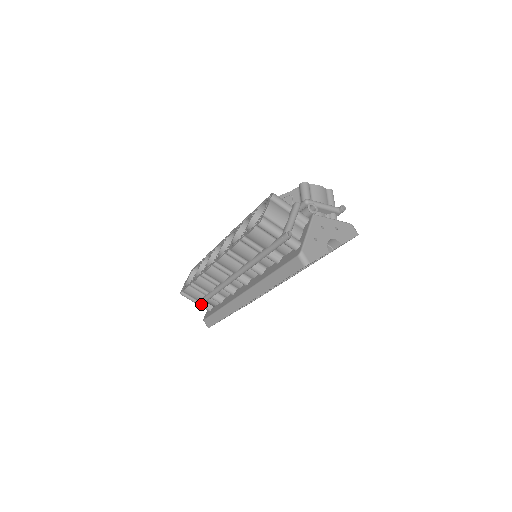
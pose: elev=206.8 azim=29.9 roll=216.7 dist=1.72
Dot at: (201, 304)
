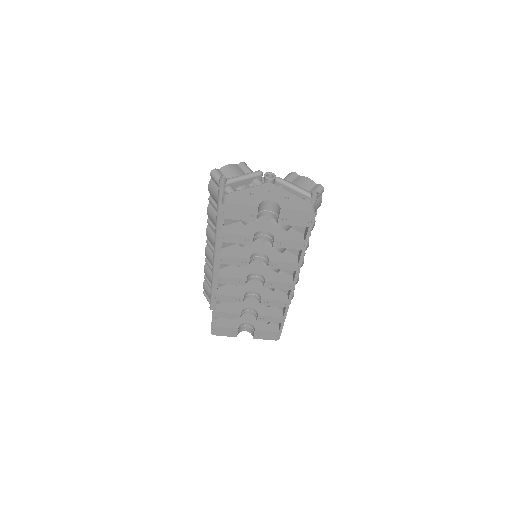
Dot at: (211, 304)
